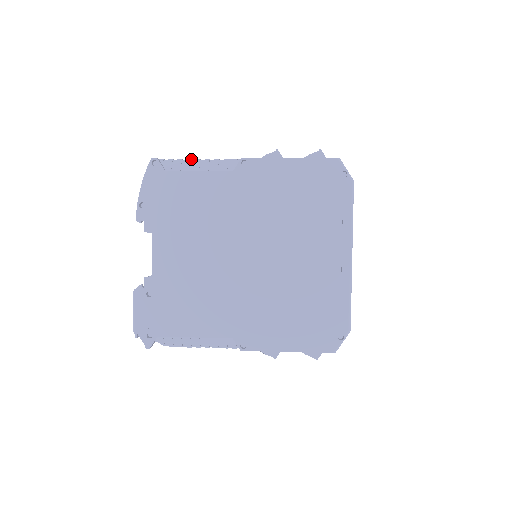
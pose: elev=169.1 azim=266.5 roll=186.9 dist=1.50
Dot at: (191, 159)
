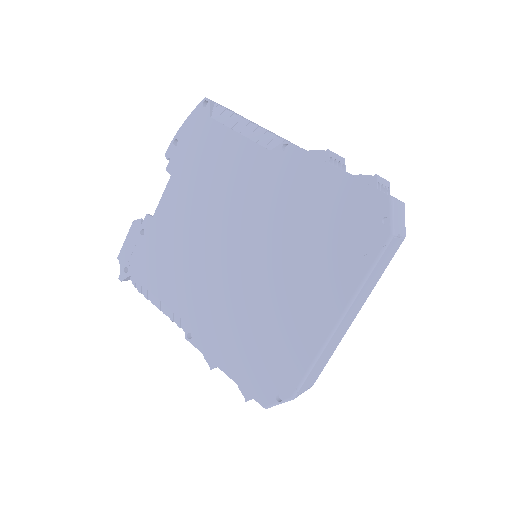
Dot at: (243, 117)
